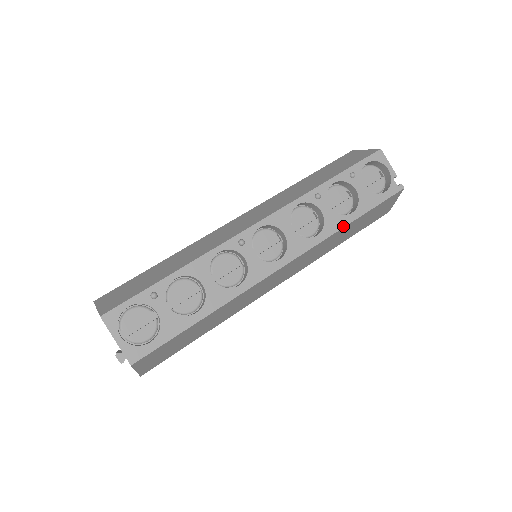
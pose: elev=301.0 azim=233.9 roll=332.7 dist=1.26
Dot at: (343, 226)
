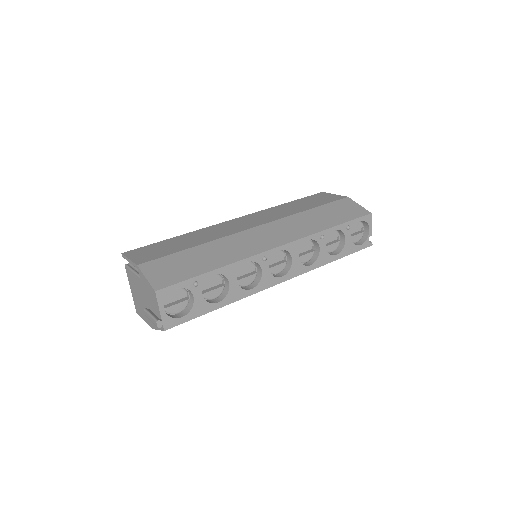
Dot at: occluded
